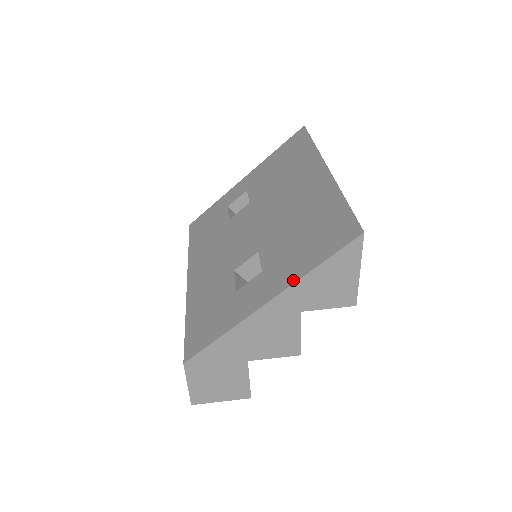
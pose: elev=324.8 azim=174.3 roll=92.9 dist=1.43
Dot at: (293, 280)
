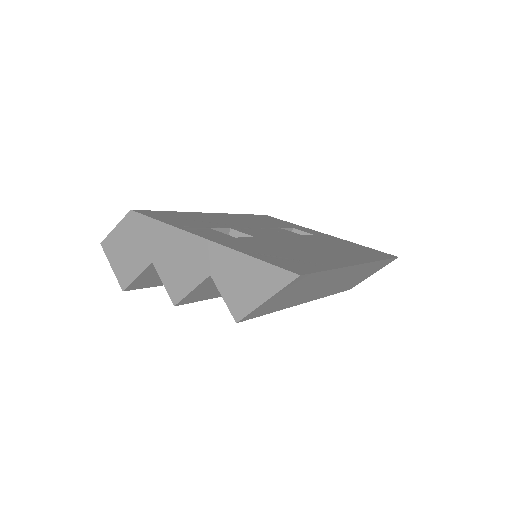
Dot at: (233, 248)
